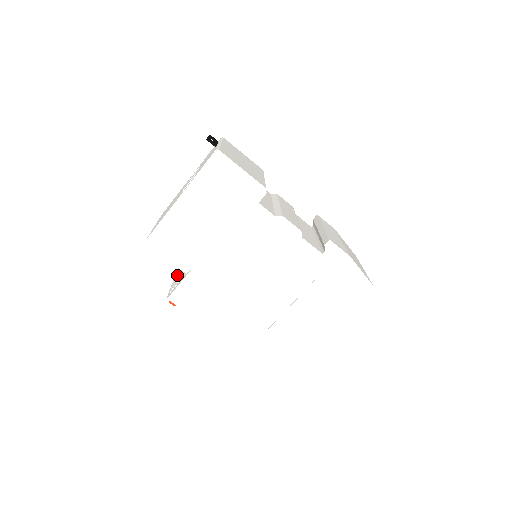
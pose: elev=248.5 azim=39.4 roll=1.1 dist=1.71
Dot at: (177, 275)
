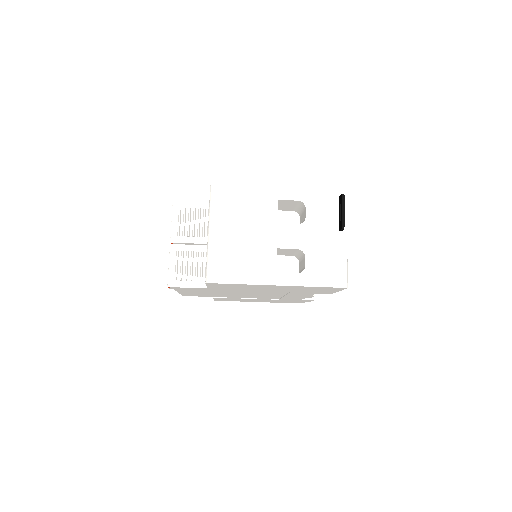
Dot at: (180, 239)
